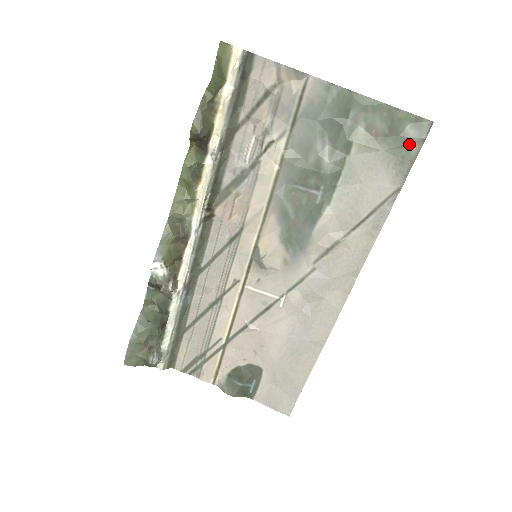
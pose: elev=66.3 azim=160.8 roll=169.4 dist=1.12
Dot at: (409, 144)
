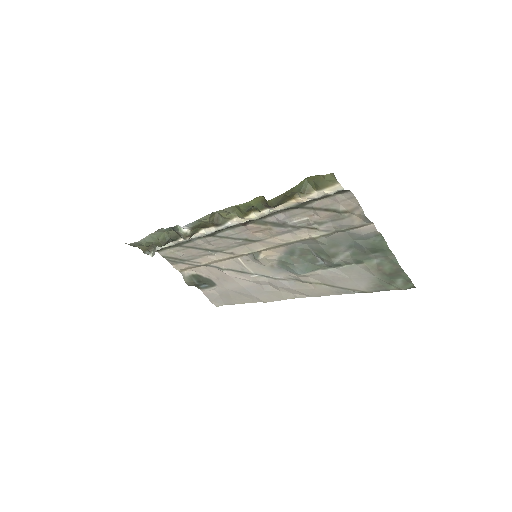
Dot at: (392, 285)
